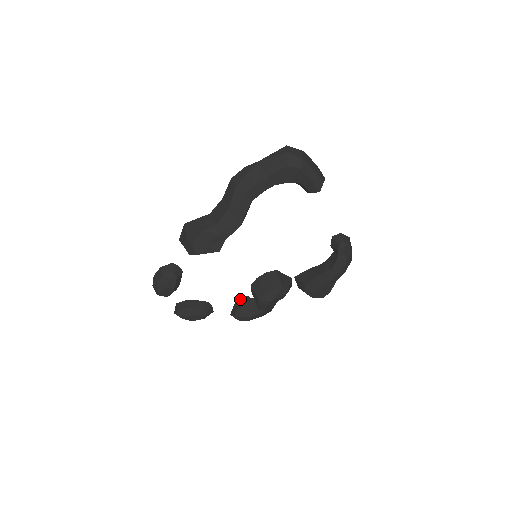
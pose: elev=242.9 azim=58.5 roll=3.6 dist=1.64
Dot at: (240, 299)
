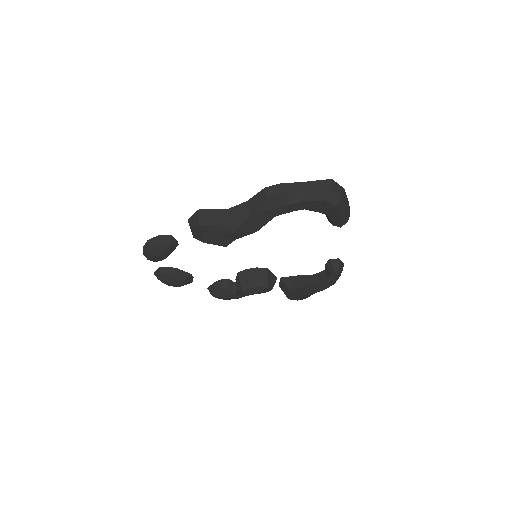
Dot at: (223, 280)
